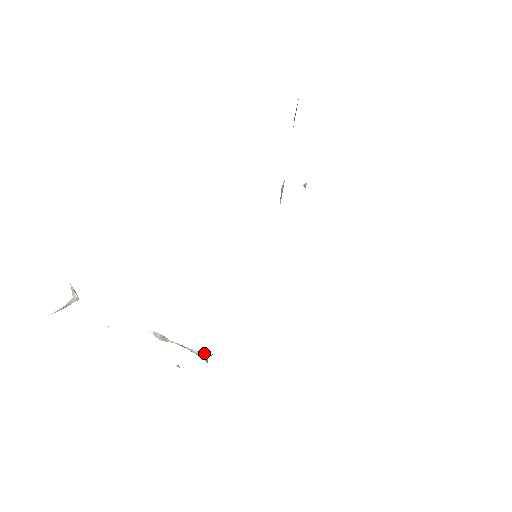
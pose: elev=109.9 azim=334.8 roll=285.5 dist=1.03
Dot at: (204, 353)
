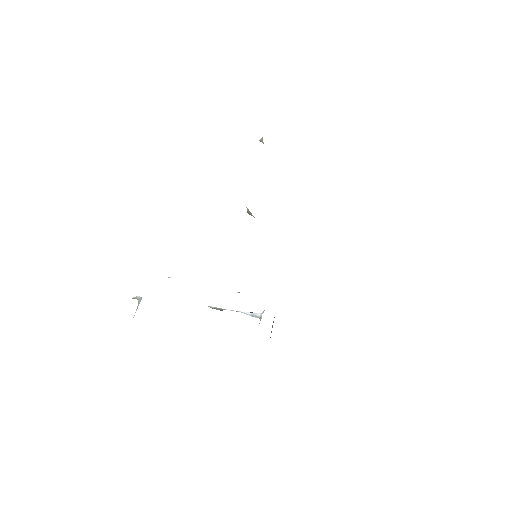
Dot at: (255, 315)
